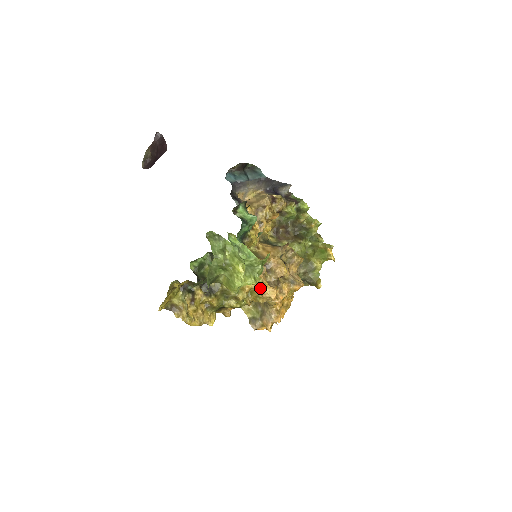
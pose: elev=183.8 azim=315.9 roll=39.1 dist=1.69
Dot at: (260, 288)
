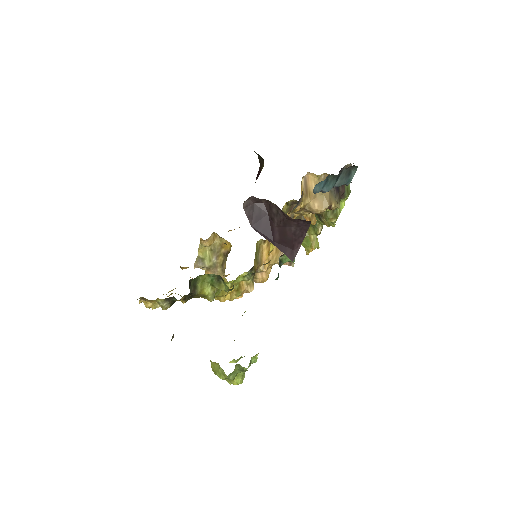
Dot at: (233, 299)
